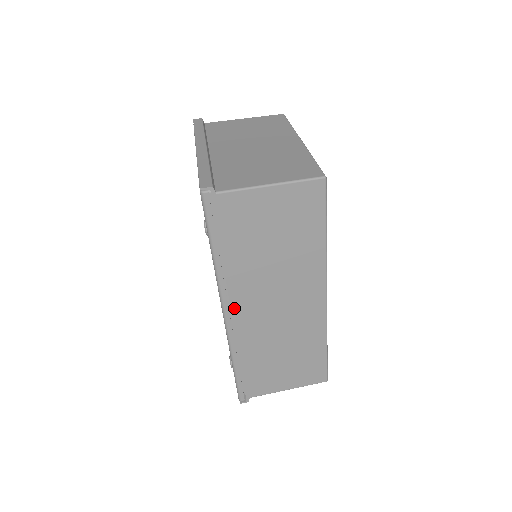
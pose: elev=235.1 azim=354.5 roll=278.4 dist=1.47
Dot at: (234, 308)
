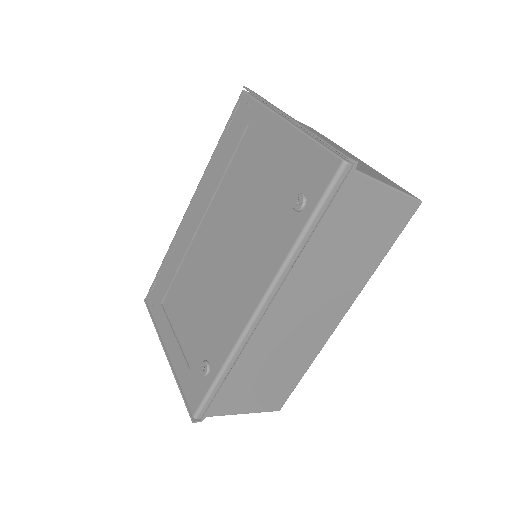
Dot at: (274, 303)
